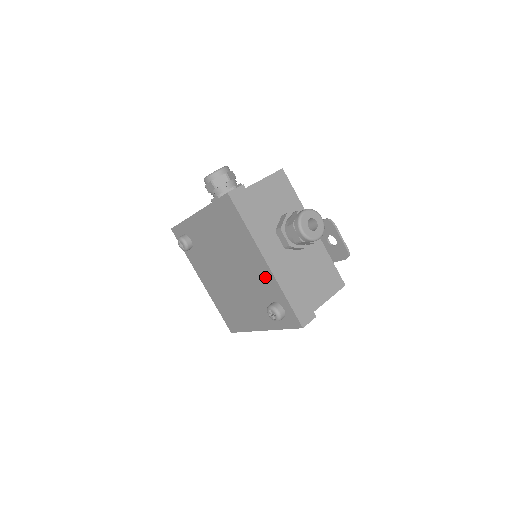
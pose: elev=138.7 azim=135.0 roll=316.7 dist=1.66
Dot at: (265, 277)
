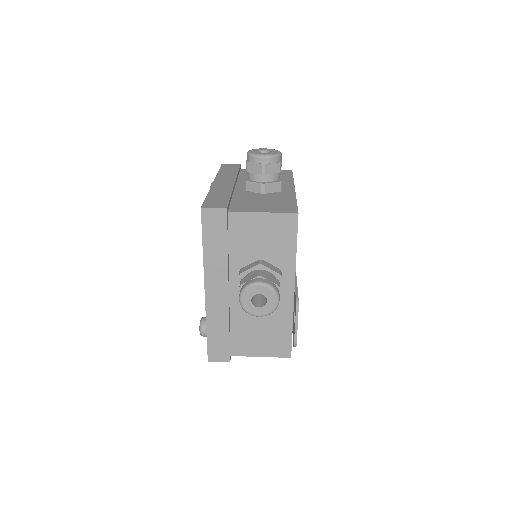
Dot at: occluded
